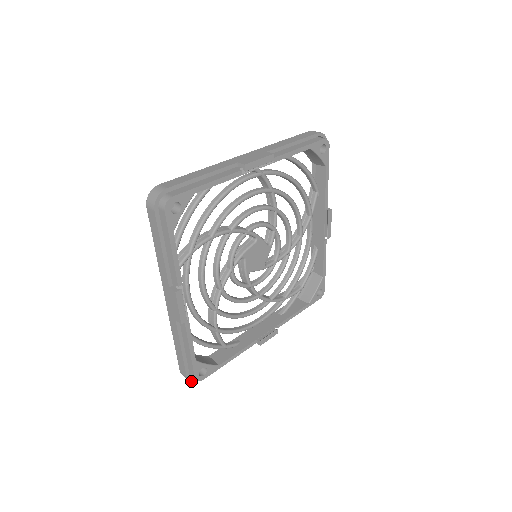
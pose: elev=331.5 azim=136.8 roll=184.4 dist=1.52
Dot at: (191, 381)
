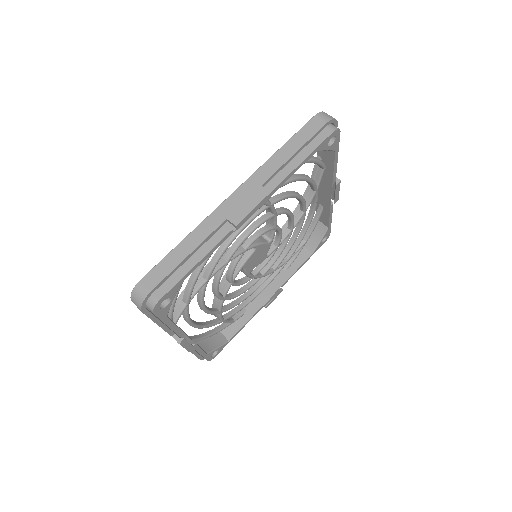
Dot at: occluded
